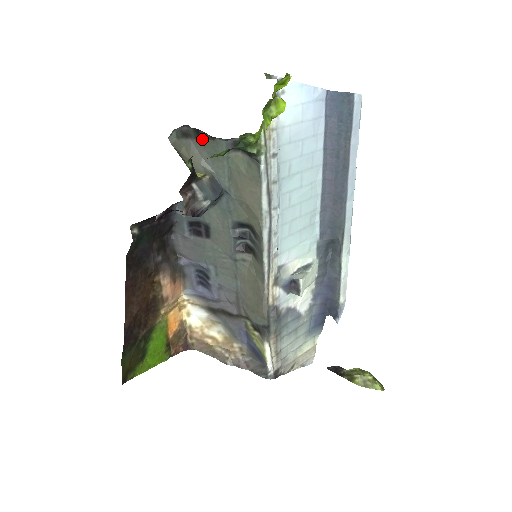
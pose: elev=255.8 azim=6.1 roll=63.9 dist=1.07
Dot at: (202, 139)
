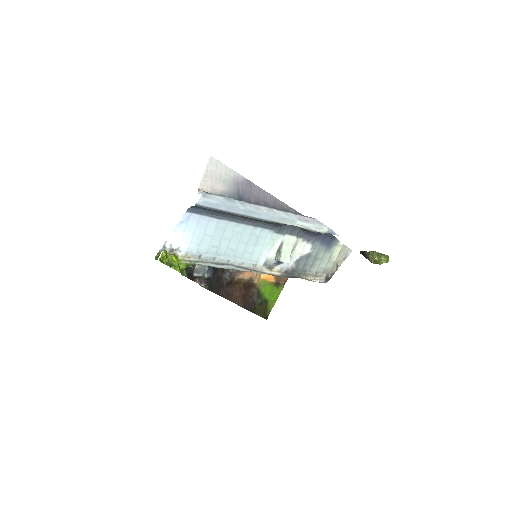
Dot at: occluded
